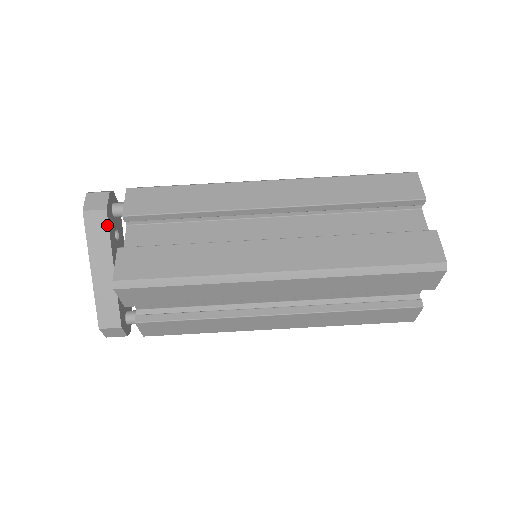
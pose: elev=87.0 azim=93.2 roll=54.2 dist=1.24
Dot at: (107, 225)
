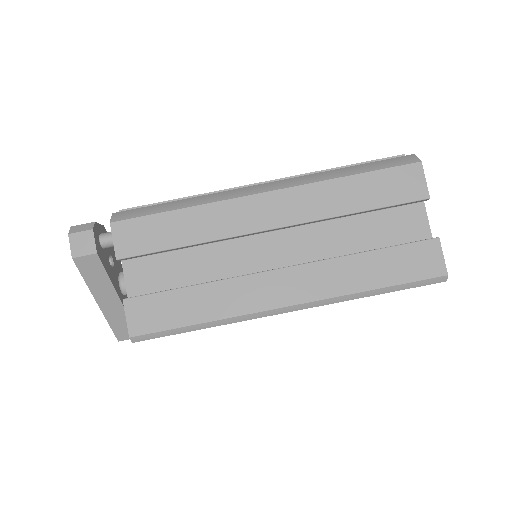
Dot at: (102, 266)
